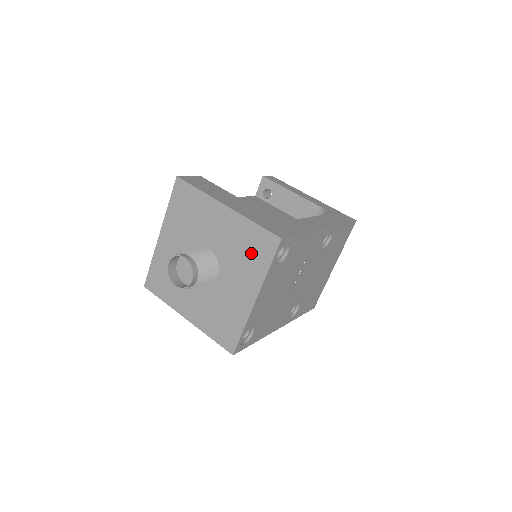
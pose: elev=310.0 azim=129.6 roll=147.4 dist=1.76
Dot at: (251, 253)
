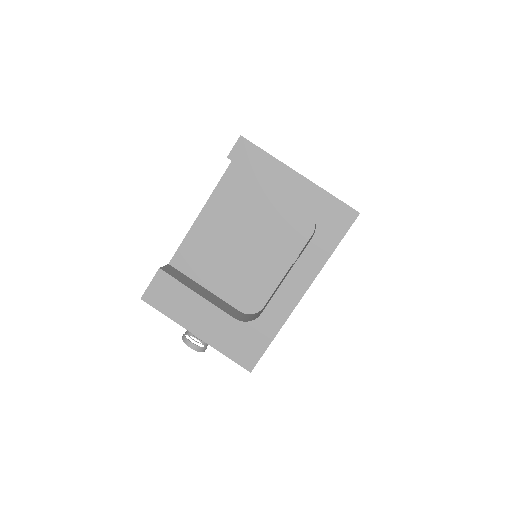
Dot at: occluded
